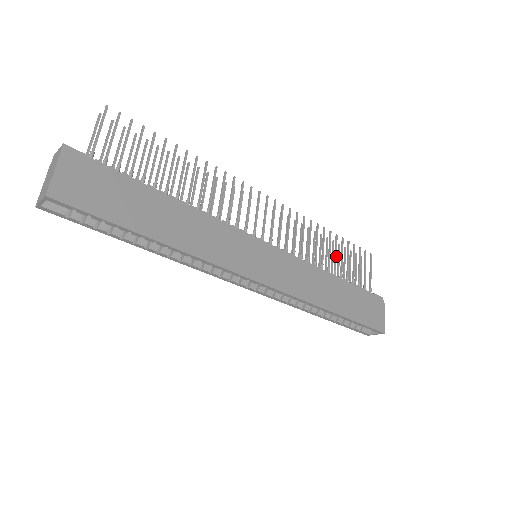
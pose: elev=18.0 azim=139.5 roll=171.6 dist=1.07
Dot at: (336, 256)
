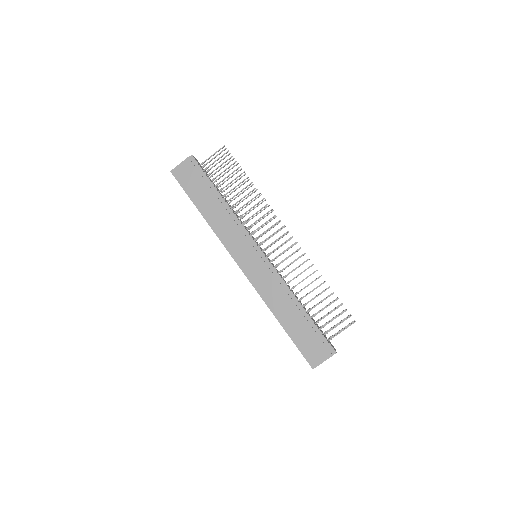
Dot at: (315, 297)
